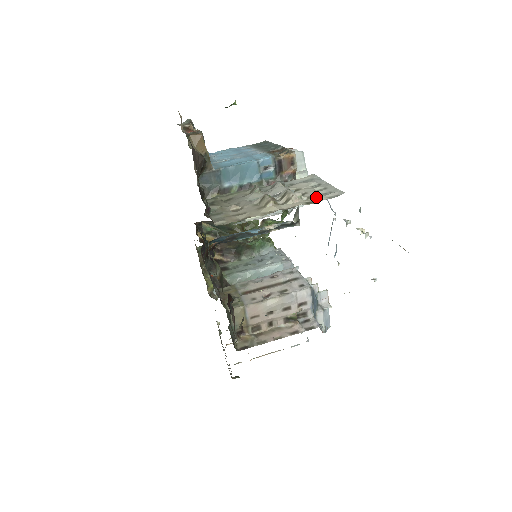
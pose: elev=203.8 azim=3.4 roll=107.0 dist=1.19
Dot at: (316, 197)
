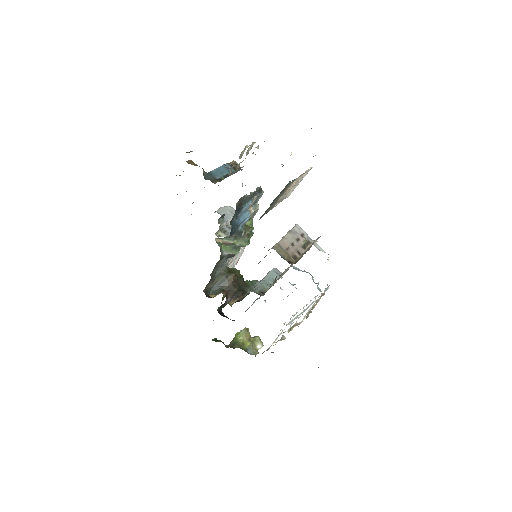
Dot at: occluded
